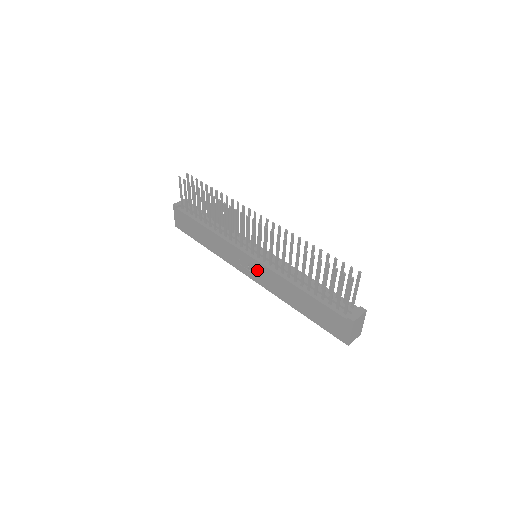
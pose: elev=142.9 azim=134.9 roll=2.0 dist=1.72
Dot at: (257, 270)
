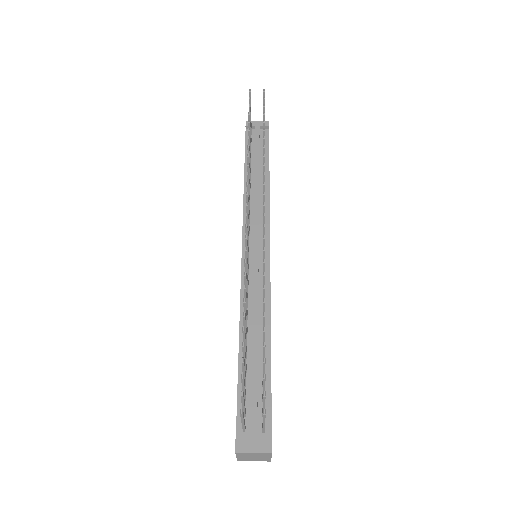
Dot at: occluded
